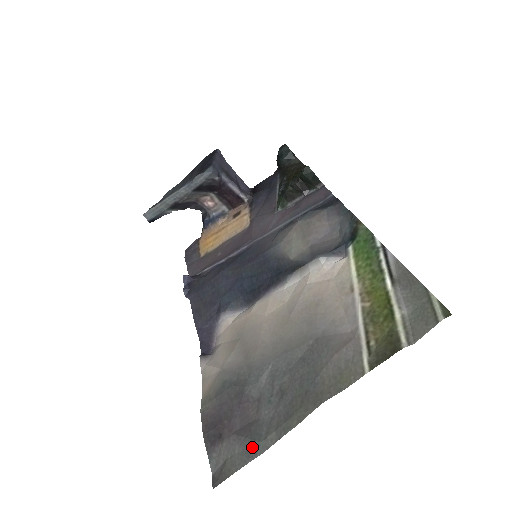
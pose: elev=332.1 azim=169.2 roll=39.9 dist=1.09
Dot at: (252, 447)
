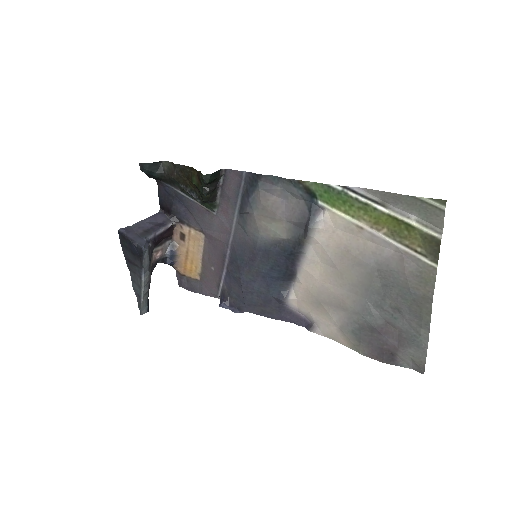
Dot at: (418, 344)
